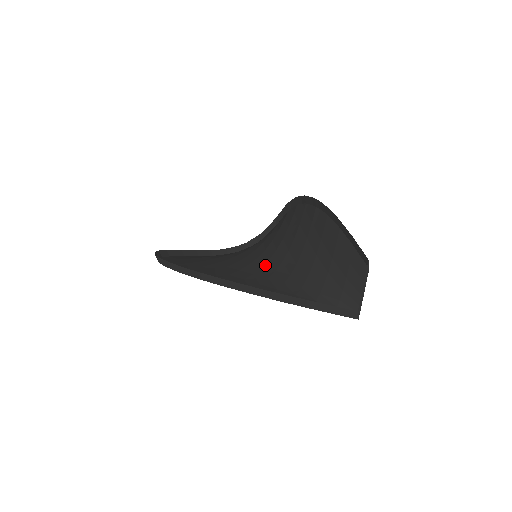
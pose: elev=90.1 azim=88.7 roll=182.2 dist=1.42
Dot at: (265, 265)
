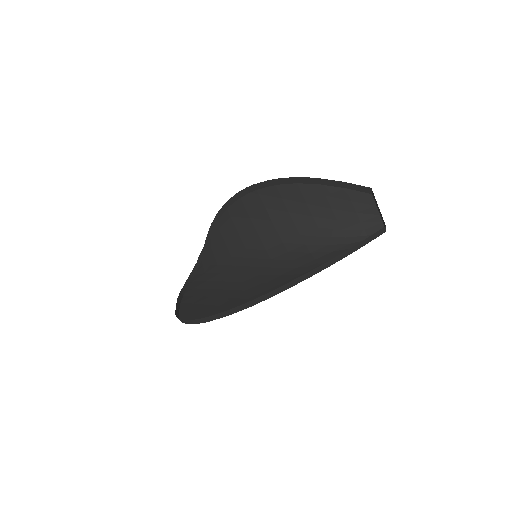
Dot at: (271, 256)
